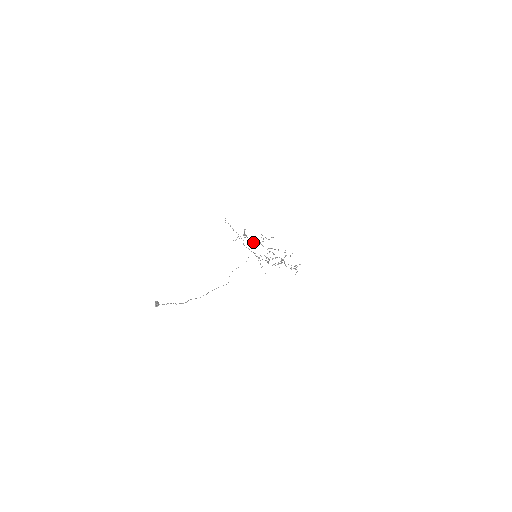
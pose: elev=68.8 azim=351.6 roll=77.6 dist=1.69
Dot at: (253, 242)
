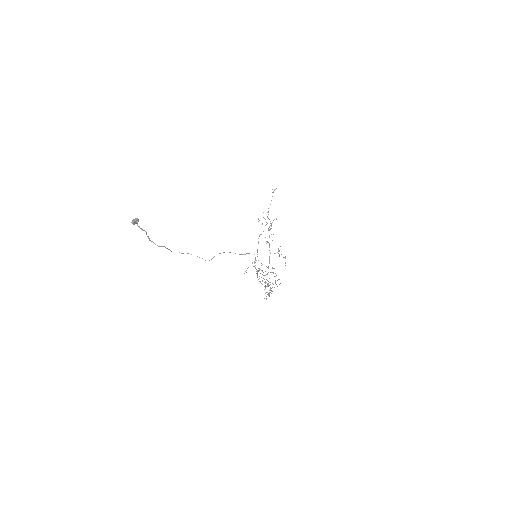
Dot at: occluded
